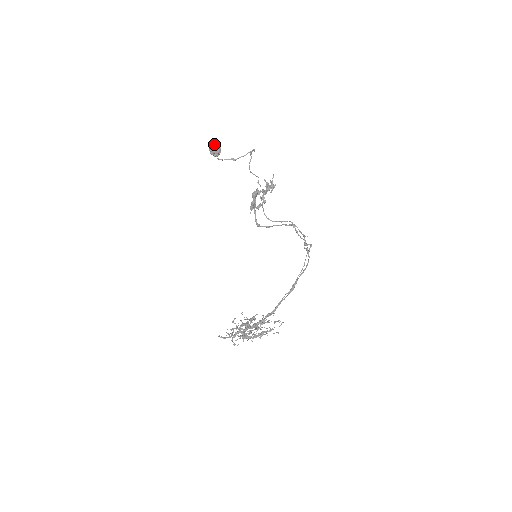
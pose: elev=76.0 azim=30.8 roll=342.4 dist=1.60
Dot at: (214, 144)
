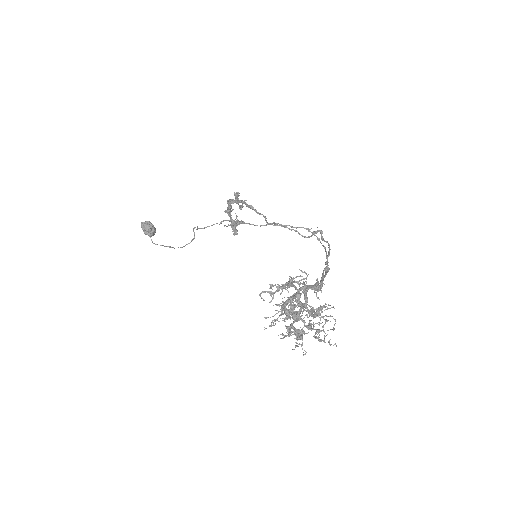
Dot at: (147, 221)
